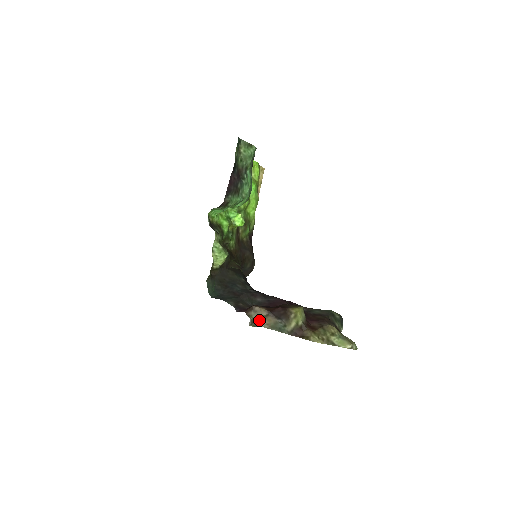
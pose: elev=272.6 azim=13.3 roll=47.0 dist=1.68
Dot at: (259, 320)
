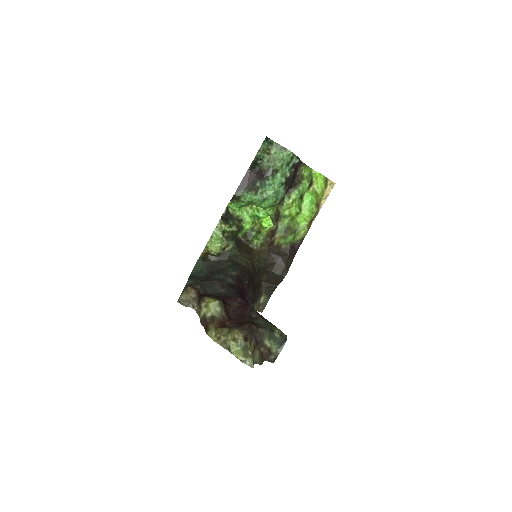
Dot at: (191, 301)
